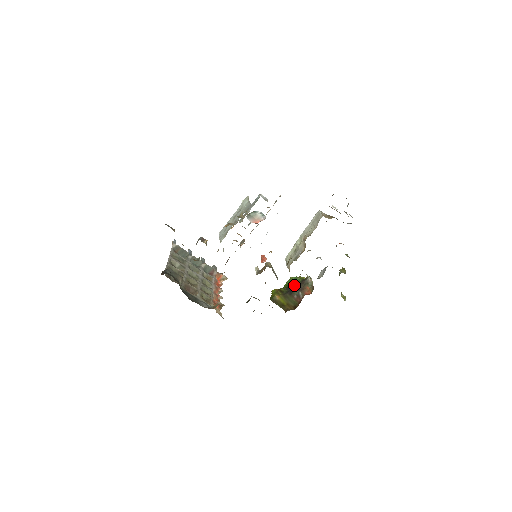
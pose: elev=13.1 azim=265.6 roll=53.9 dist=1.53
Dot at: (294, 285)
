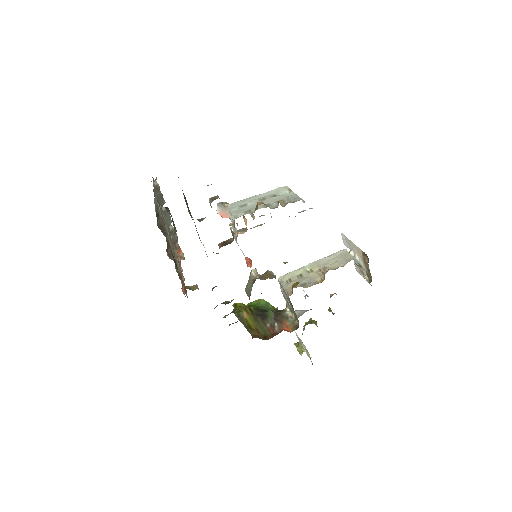
Dot at: (271, 311)
